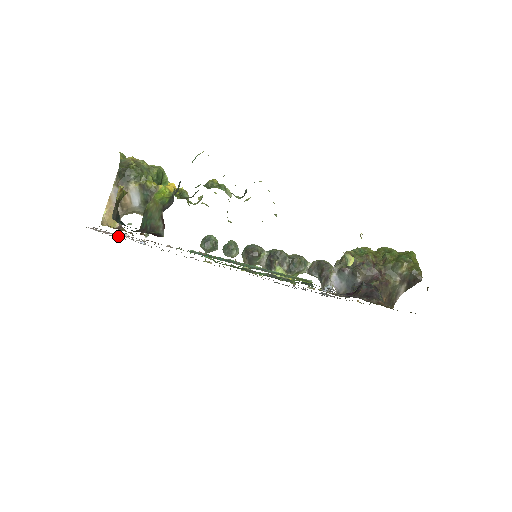
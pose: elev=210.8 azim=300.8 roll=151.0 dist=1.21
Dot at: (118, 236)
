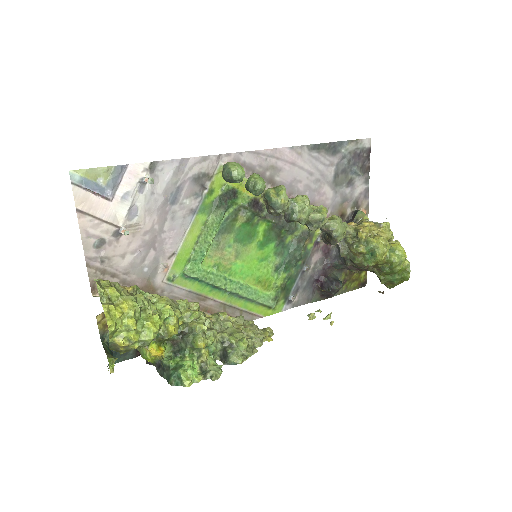
Dot at: (114, 189)
